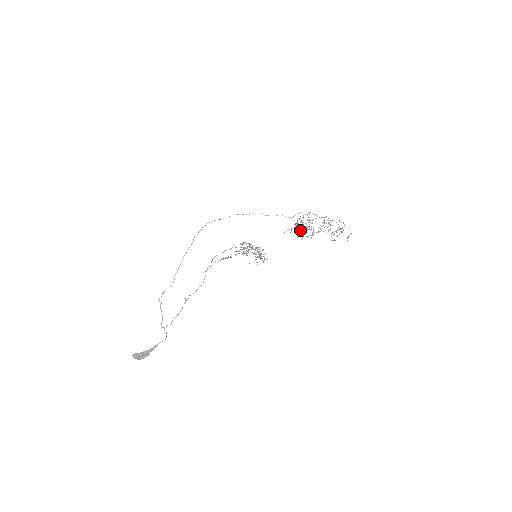
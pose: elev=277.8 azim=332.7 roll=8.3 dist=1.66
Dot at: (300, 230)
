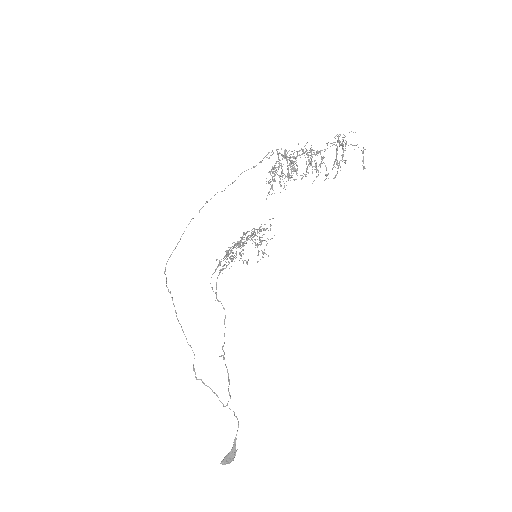
Dot at: occluded
